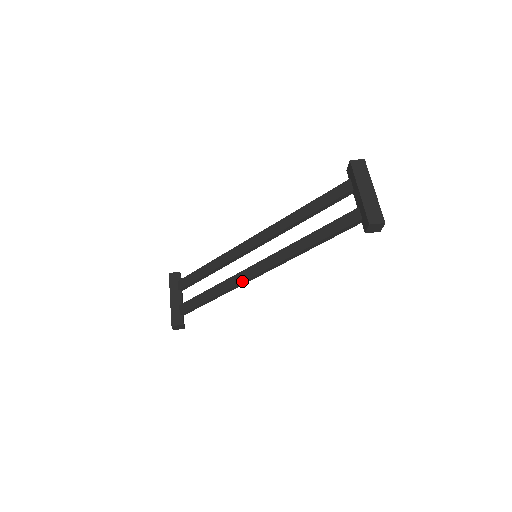
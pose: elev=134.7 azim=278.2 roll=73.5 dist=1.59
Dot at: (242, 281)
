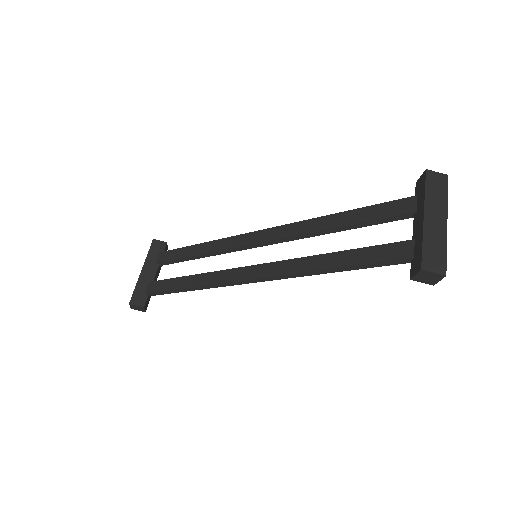
Dot at: (227, 281)
